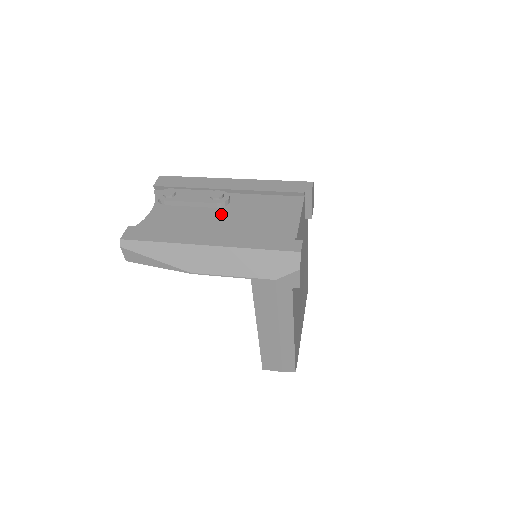
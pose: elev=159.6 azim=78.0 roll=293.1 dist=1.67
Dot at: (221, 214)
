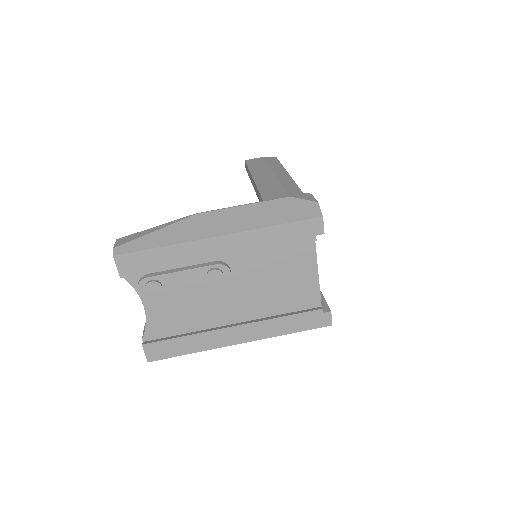
Dot at: (230, 292)
